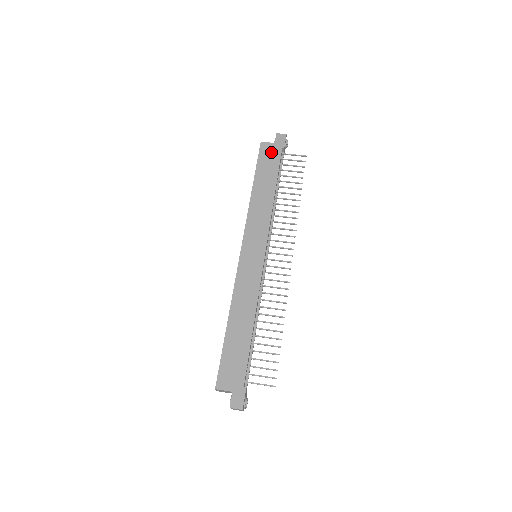
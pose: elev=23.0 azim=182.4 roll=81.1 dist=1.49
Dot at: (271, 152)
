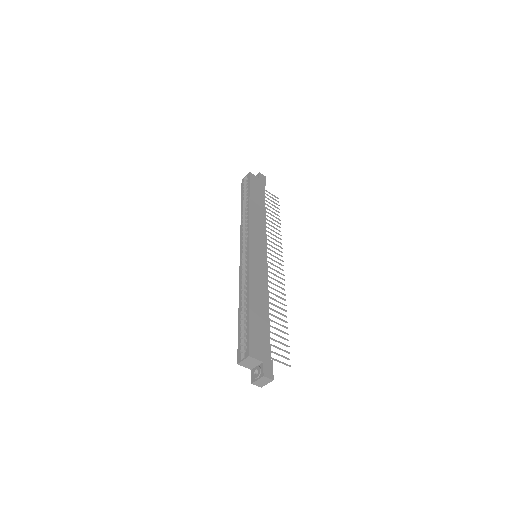
Dot at: (258, 183)
